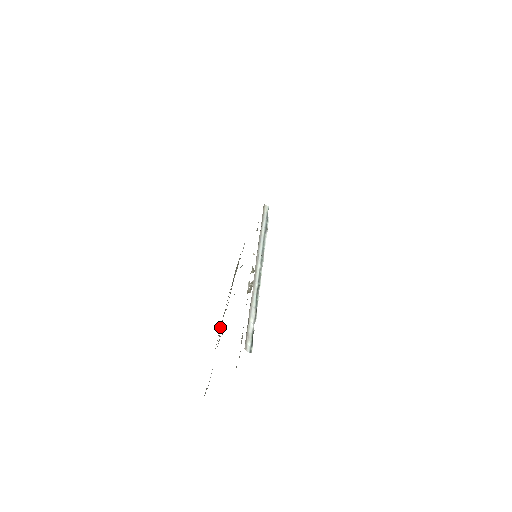
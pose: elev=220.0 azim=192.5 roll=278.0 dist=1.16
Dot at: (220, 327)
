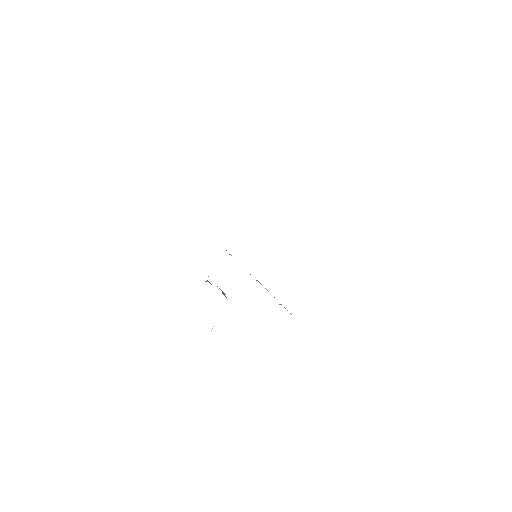
Dot at: occluded
